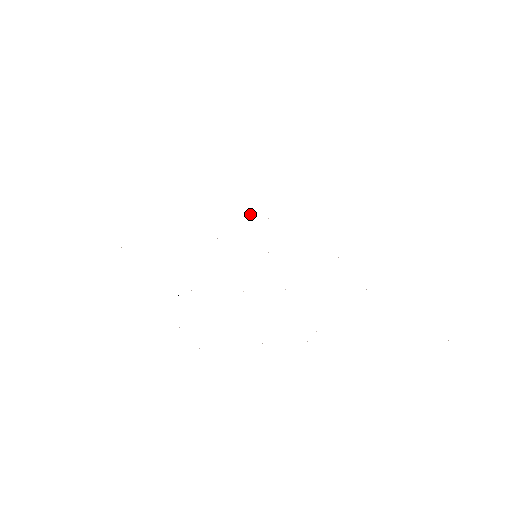
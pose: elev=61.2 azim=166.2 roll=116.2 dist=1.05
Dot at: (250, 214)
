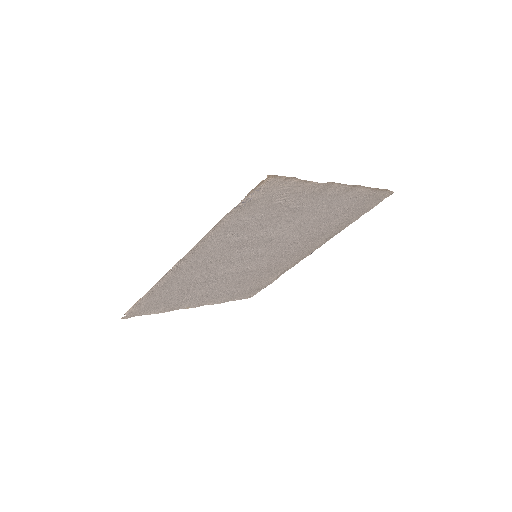
Dot at: (235, 285)
